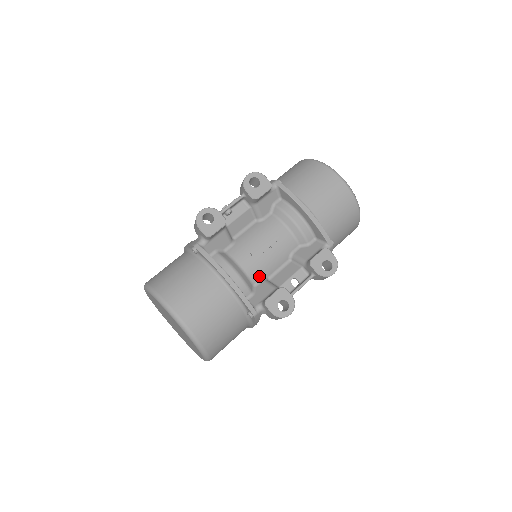
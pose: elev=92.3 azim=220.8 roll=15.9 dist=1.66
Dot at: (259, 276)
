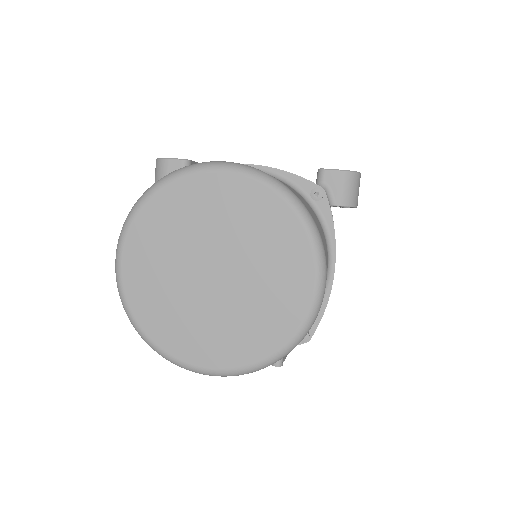
Dot at: occluded
